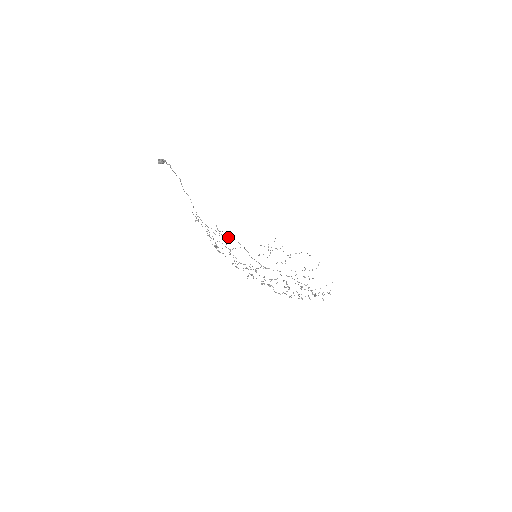
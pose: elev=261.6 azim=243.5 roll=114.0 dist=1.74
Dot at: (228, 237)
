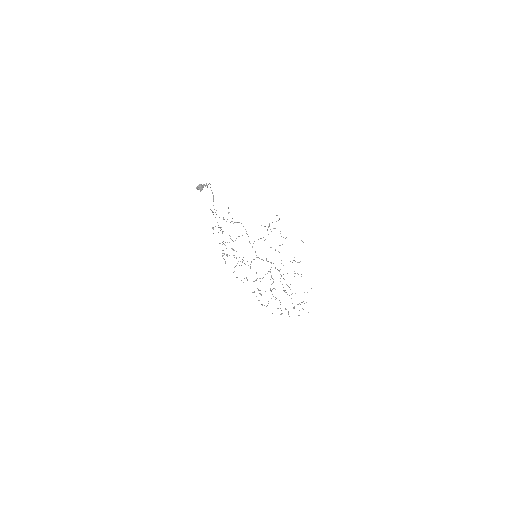
Dot at: (236, 222)
